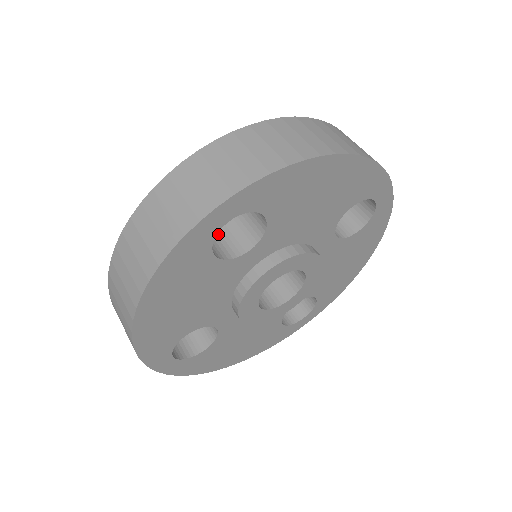
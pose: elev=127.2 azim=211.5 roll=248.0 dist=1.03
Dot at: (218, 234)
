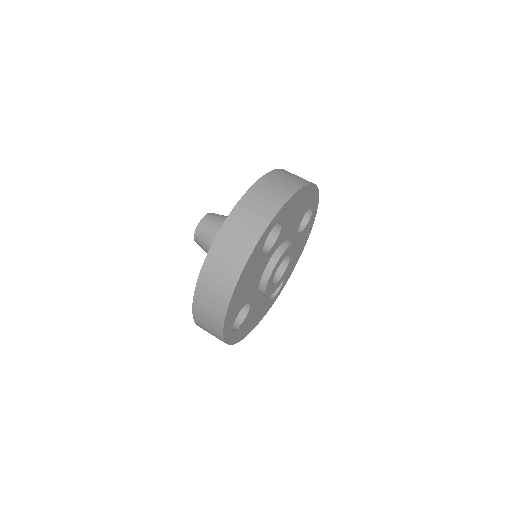
Dot at: occluded
